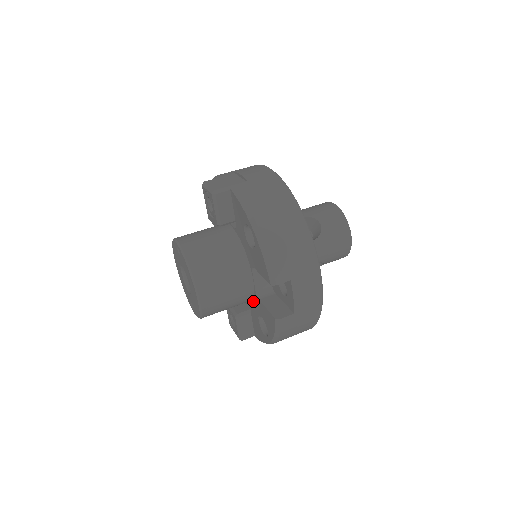
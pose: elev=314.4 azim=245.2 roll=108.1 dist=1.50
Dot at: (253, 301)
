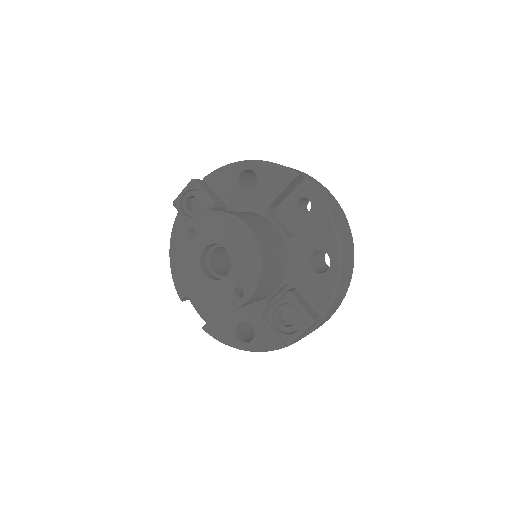
Dot at: (290, 259)
